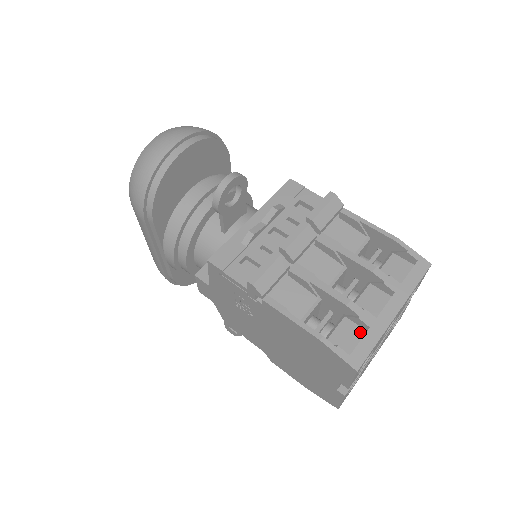
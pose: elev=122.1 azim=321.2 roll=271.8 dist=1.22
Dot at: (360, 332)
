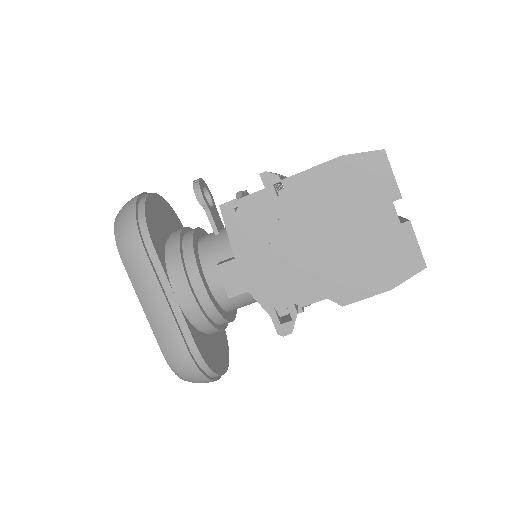
Dot at: occluded
